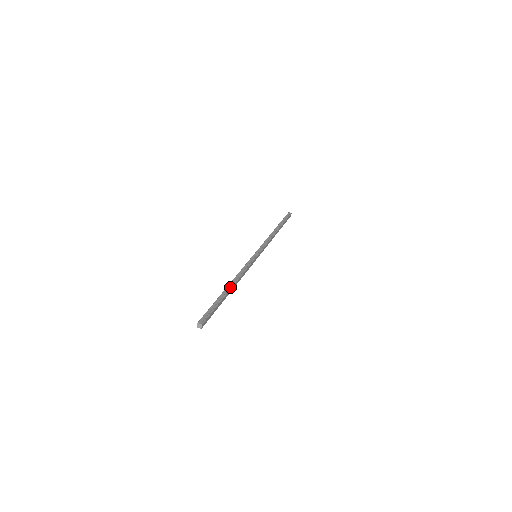
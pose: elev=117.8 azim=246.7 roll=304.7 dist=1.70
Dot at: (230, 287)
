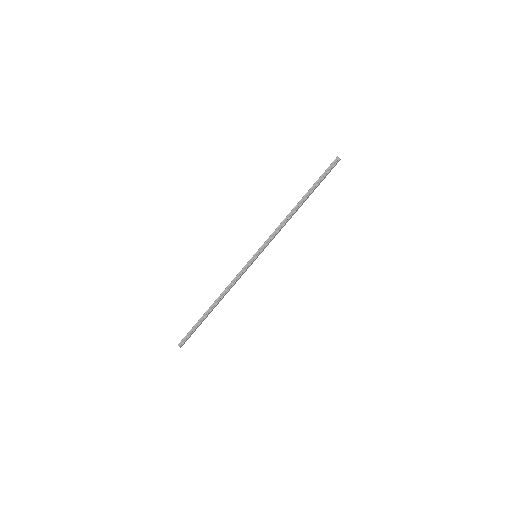
Dot at: (213, 307)
